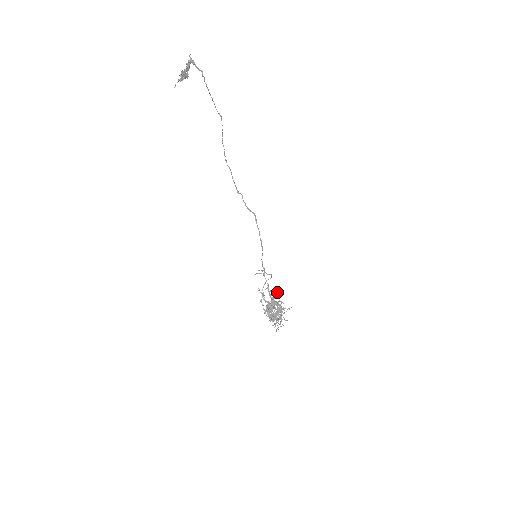
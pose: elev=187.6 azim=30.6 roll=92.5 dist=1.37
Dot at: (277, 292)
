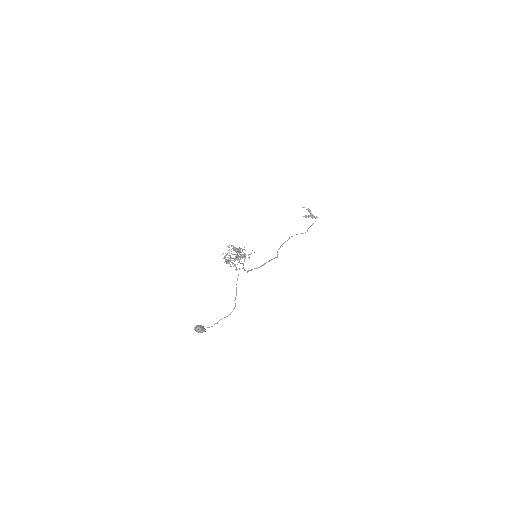
Dot at: (250, 254)
